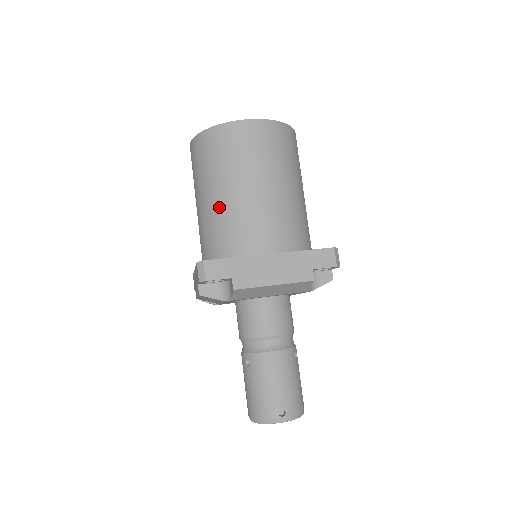
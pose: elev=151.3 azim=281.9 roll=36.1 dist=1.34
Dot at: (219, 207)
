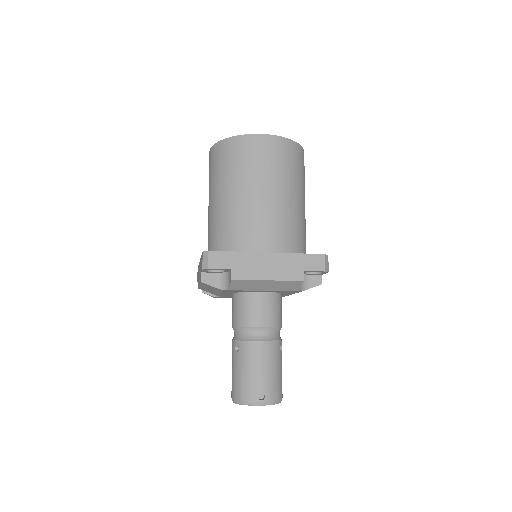
Dot at: (228, 207)
